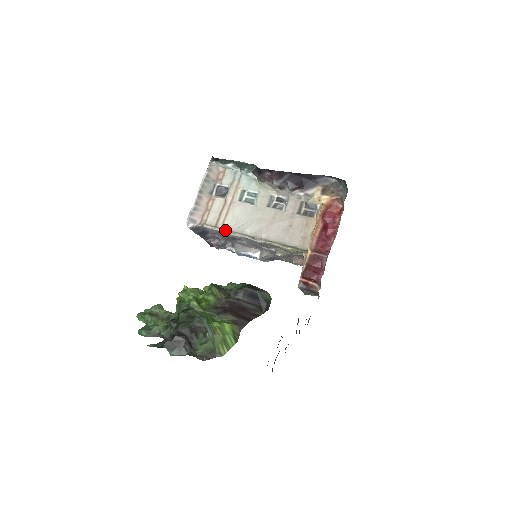
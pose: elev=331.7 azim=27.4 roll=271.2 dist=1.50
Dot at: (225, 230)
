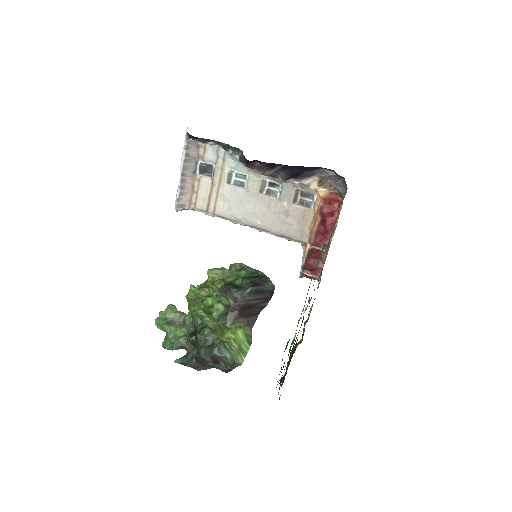
Dot at: (218, 216)
